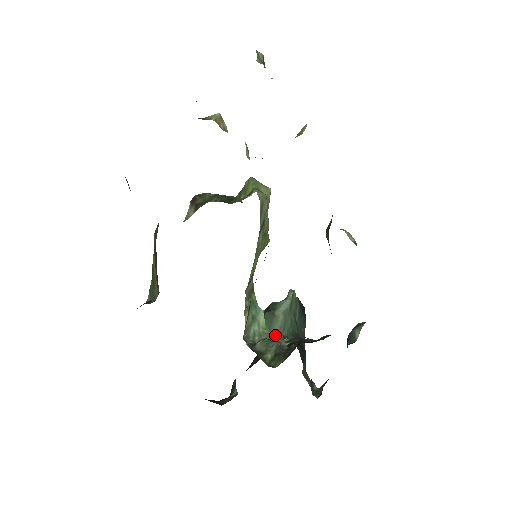
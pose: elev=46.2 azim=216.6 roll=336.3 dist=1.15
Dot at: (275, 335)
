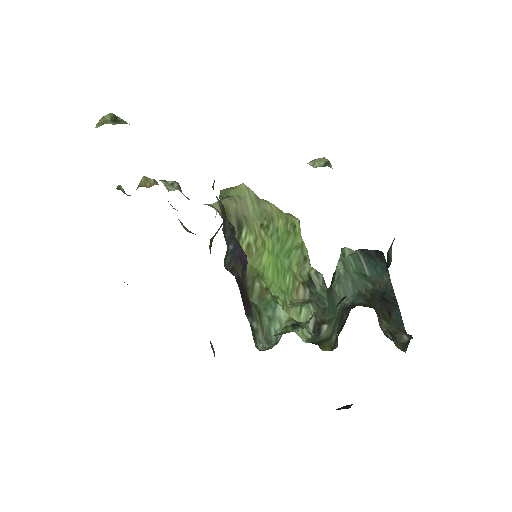
Dot at: (339, 310)
